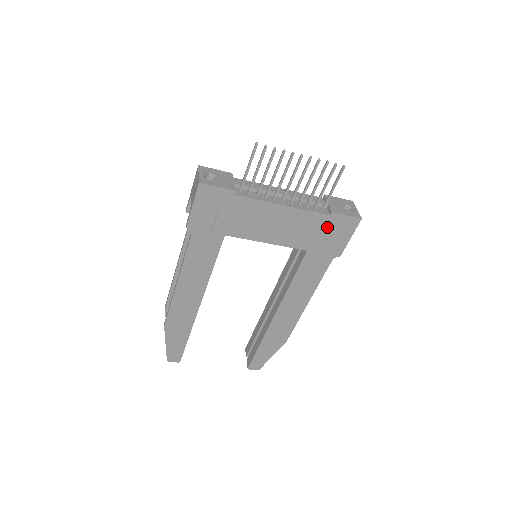
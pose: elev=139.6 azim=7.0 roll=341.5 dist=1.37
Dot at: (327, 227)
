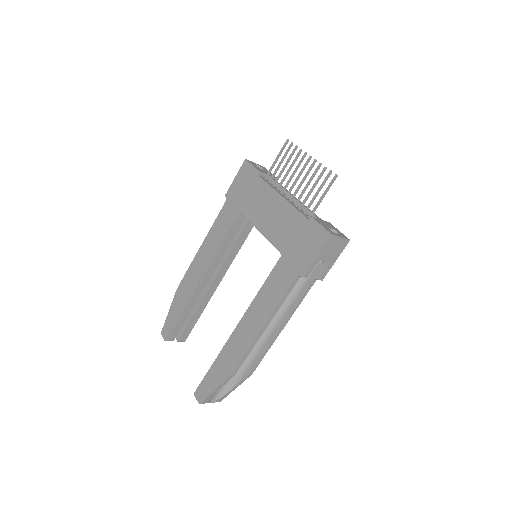
Dot at: (303, 233)
